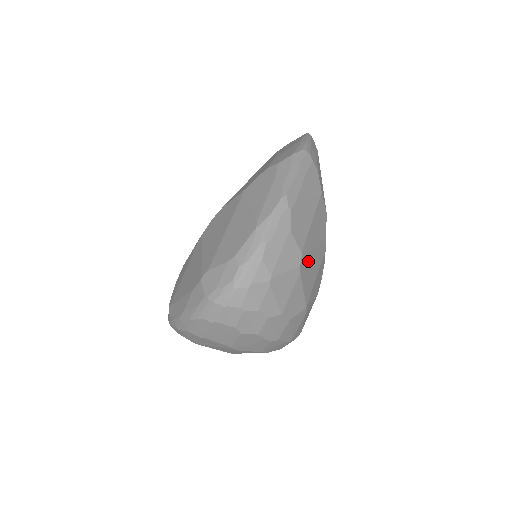
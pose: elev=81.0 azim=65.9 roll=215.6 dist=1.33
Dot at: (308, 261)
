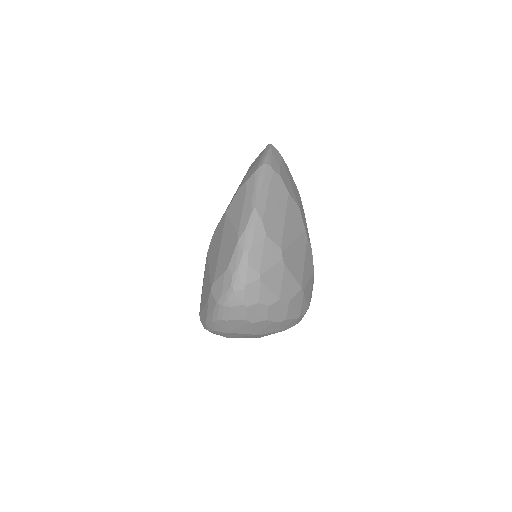
Dot at: (290, 252)
